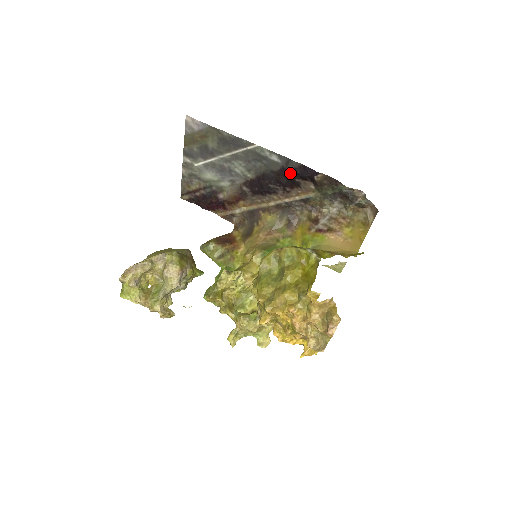
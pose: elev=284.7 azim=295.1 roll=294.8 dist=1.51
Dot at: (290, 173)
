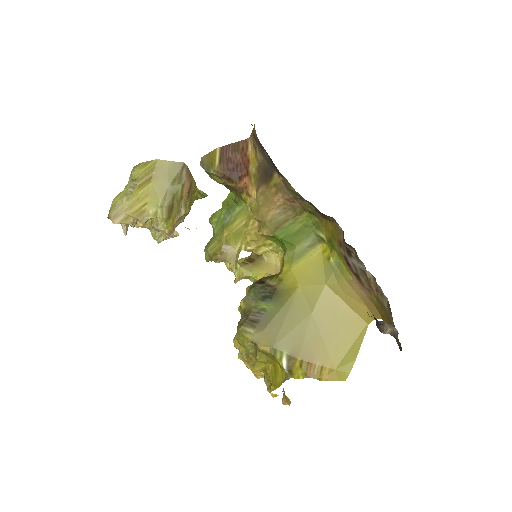
Dot at: occluded
